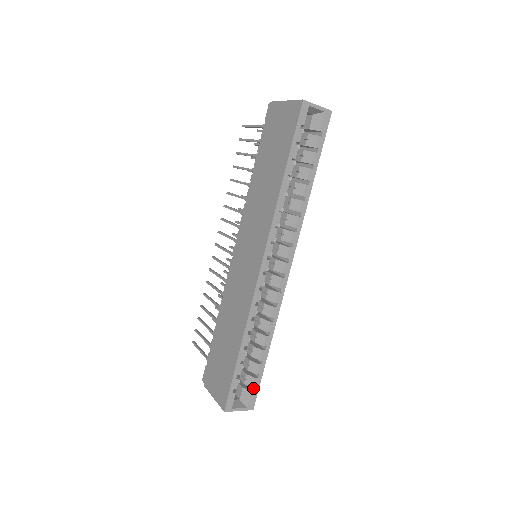
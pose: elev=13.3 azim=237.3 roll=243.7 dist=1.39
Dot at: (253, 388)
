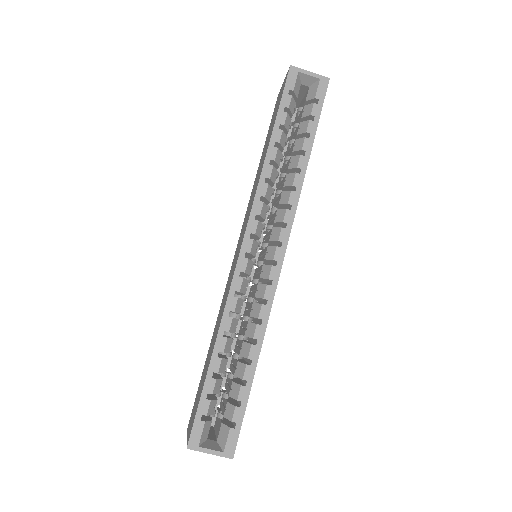
Dot at: (234, 424)
